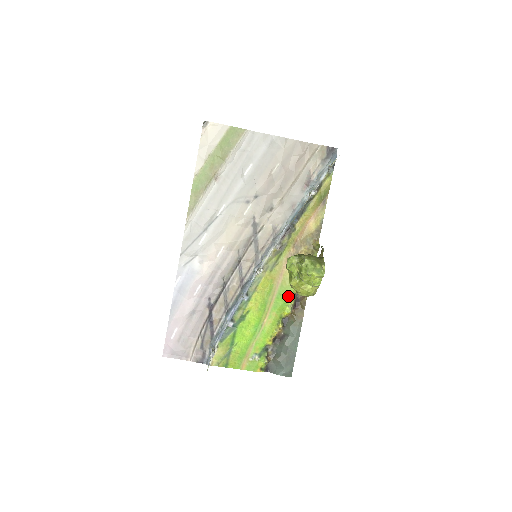
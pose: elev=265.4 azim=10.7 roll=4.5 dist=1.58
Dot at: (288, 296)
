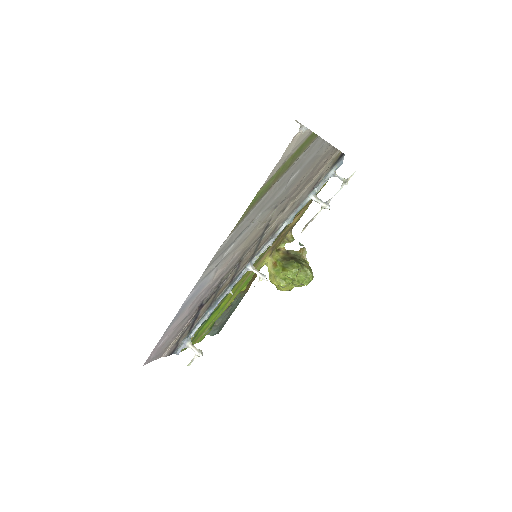
Dot at: (251, 278)
